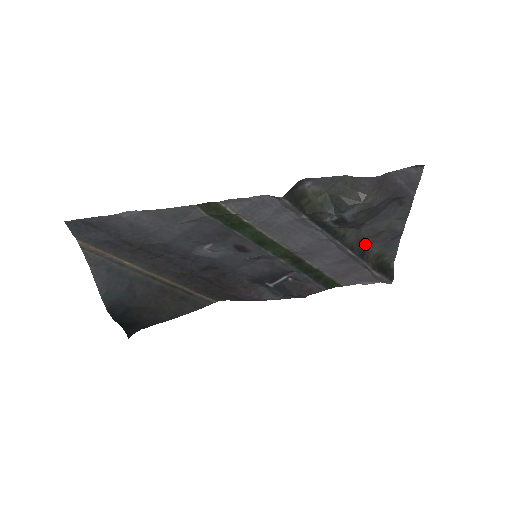
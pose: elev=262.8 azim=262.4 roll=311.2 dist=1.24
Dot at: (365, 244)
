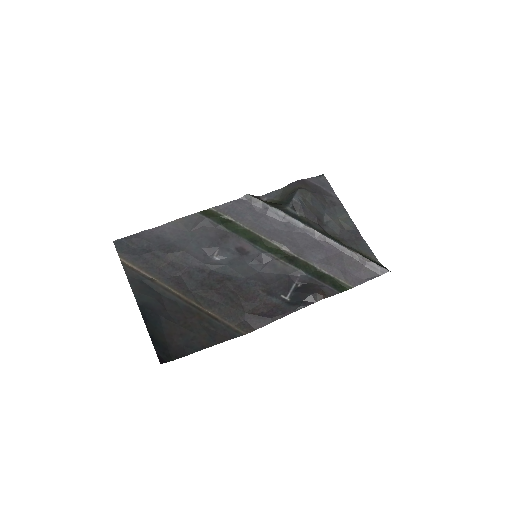
Dot at: (336, 240)
